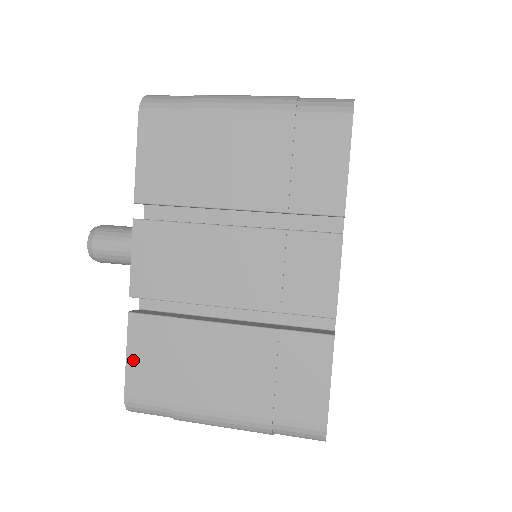
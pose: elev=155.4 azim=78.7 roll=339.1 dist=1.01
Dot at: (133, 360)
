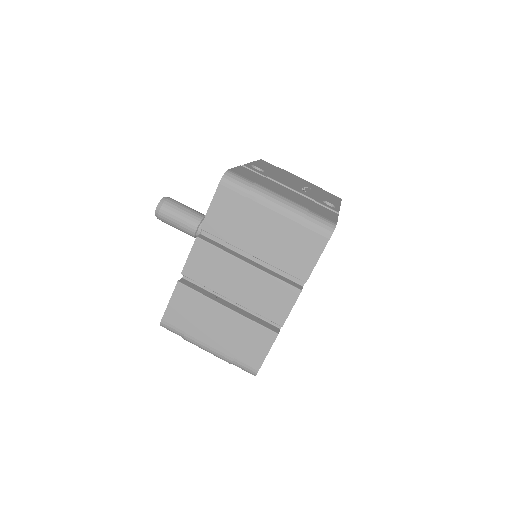
Dot at: occluded
